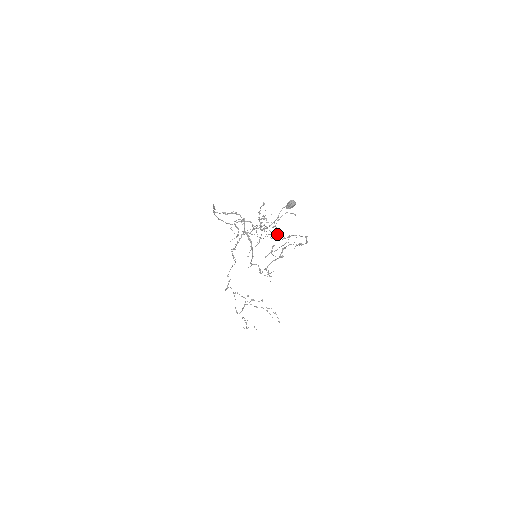
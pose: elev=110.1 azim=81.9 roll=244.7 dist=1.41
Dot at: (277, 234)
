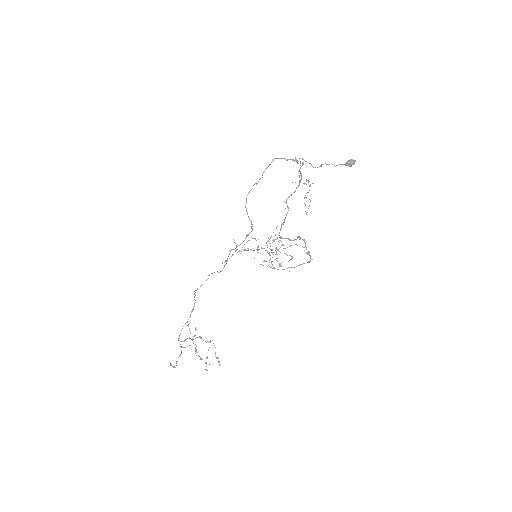
Dot at: occluded
